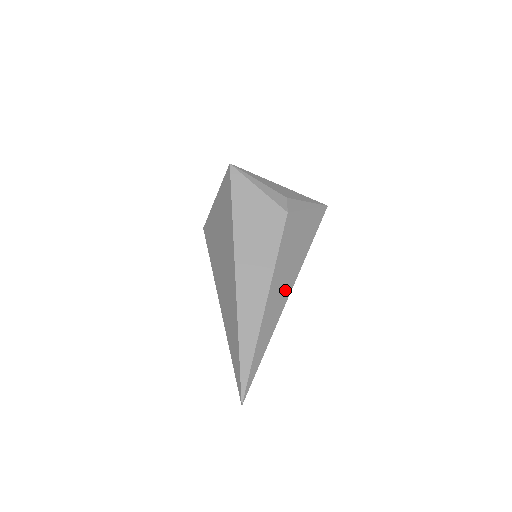
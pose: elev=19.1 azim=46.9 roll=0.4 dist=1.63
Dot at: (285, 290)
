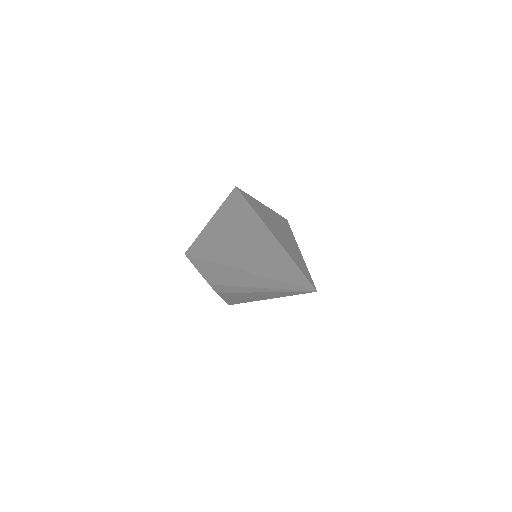
Dot at: occluded
